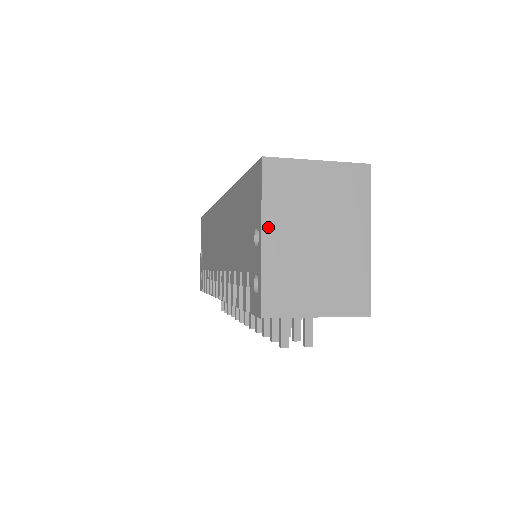
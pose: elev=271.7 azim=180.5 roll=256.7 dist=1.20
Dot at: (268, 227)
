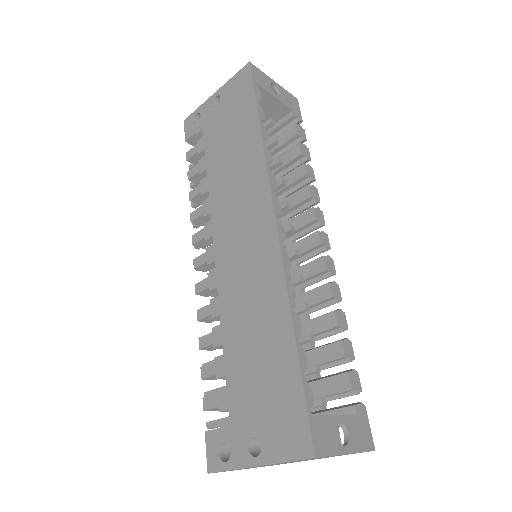
Dot at: occluded
